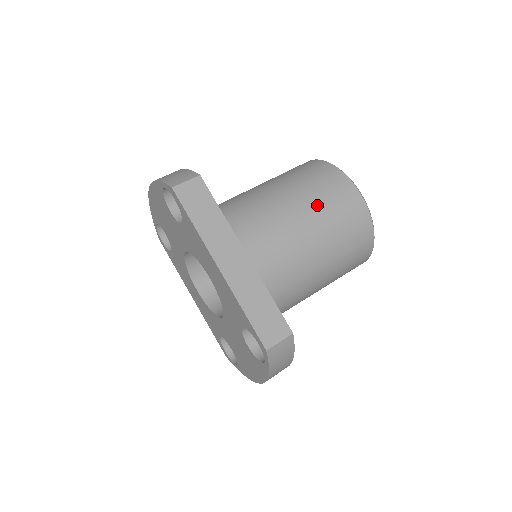
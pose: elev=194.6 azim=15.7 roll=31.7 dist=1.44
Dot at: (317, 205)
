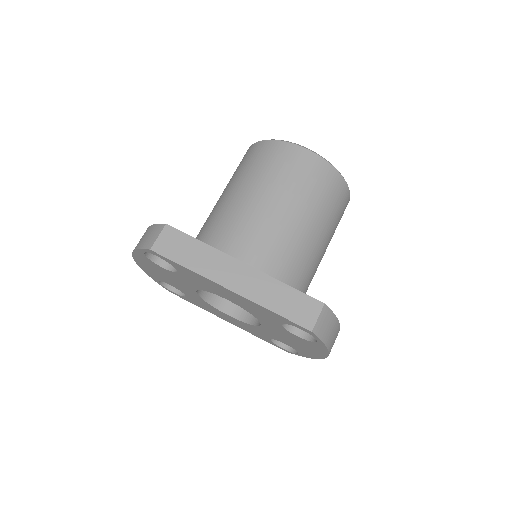
Dot at: (278, 183)
